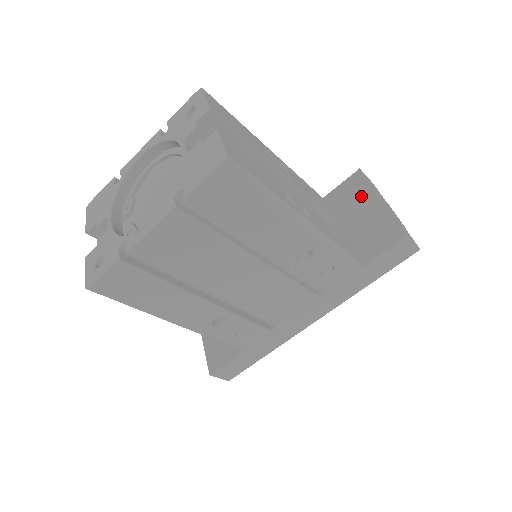
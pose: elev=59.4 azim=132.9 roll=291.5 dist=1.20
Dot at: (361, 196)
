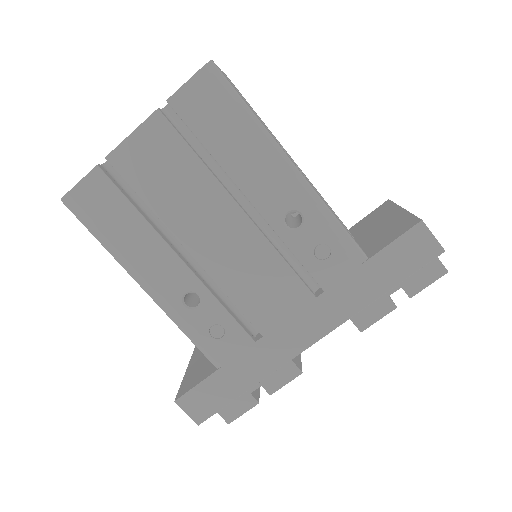
Dot at: (384, 214)
